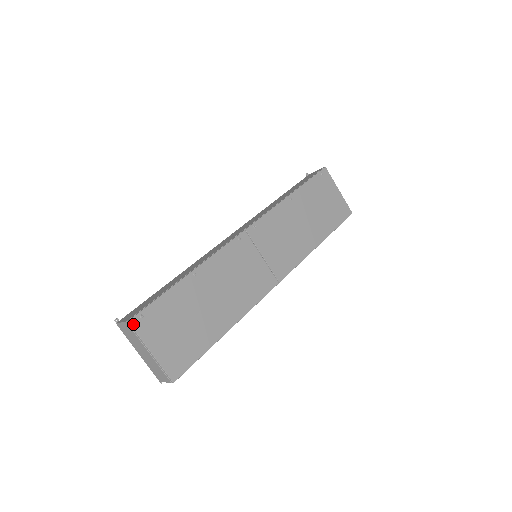
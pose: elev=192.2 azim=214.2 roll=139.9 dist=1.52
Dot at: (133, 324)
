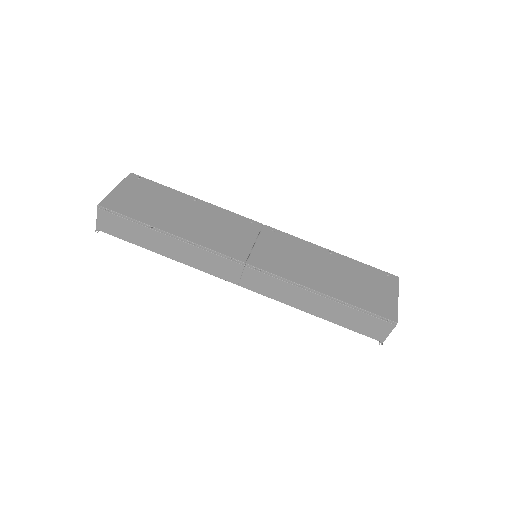
Dot at: (131, 175)
